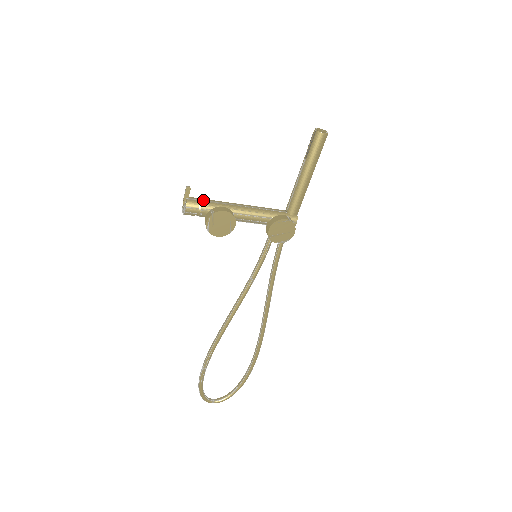
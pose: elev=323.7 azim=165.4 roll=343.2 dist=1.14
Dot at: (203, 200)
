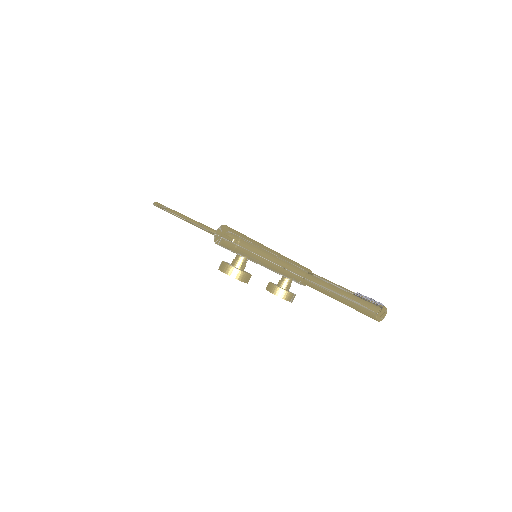
Dot at: (240, 246)
